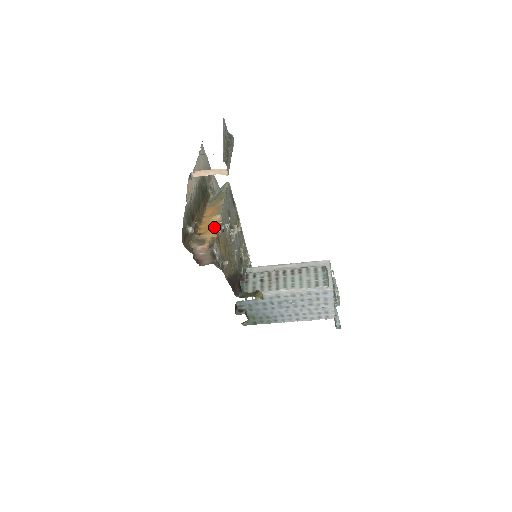
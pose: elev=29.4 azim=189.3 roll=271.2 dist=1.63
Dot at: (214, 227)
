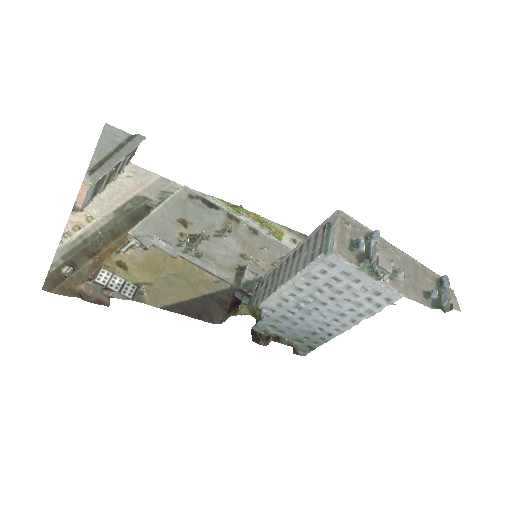
Dot at: (115, 251)
